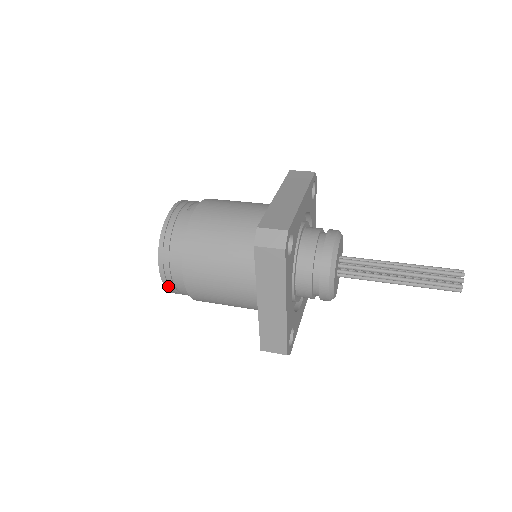
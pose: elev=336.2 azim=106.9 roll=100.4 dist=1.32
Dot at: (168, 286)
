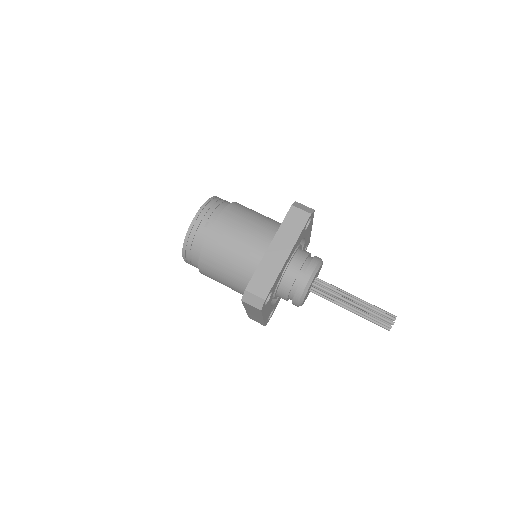
Dot at: occluded
